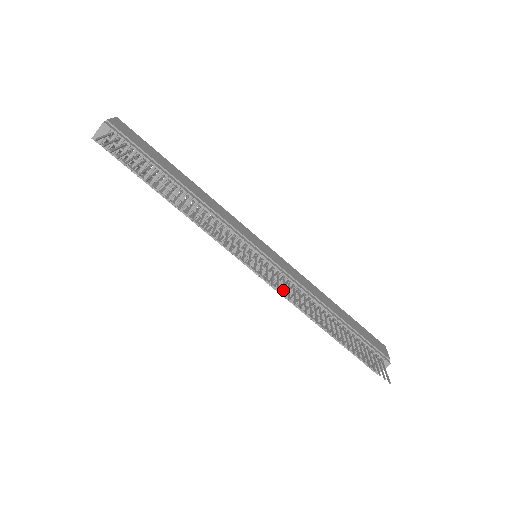
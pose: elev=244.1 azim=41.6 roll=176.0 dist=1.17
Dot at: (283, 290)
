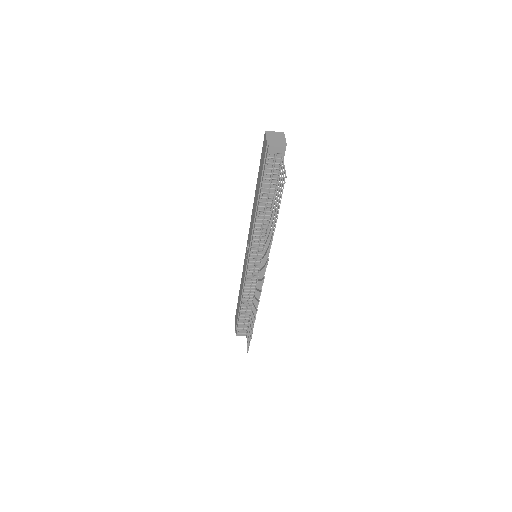
Dot at: occluded
